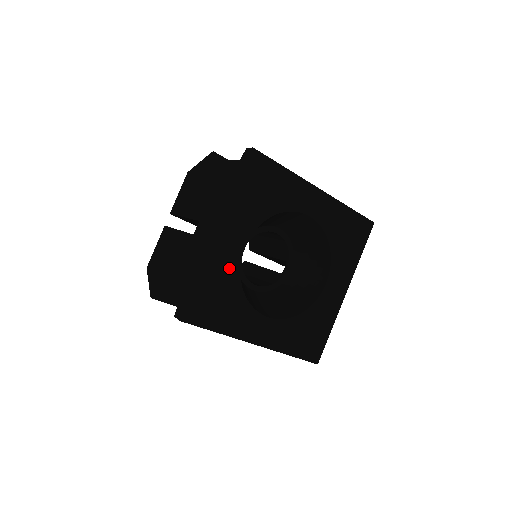
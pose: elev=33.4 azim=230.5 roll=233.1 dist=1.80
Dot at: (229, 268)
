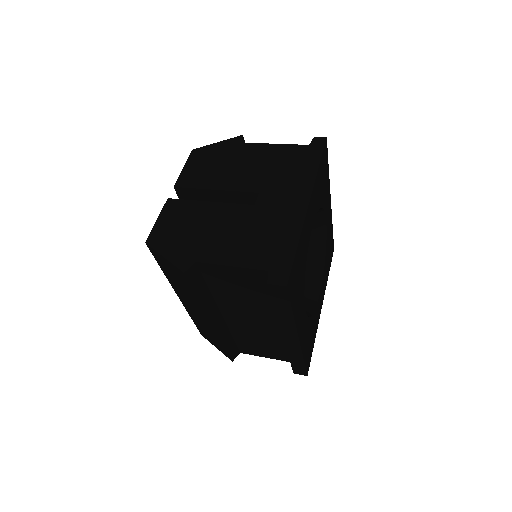
Dot at: (306, 244)
